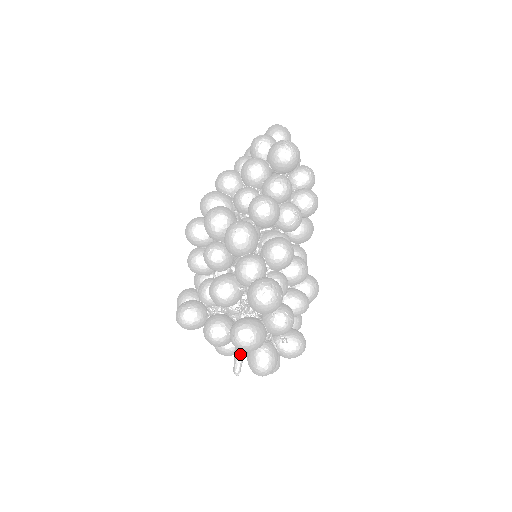
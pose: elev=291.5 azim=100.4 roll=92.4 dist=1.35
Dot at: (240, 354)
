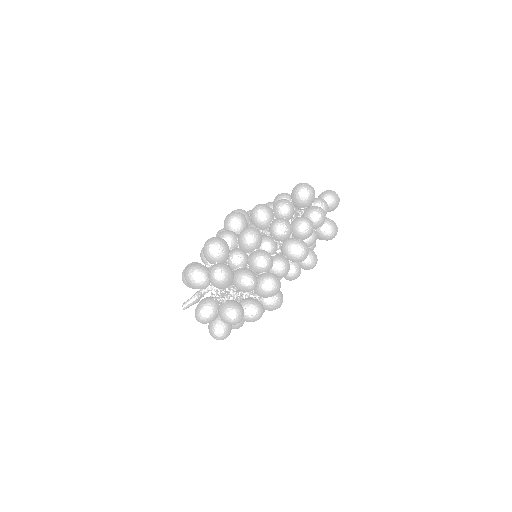
Dot at: (193, 296)
